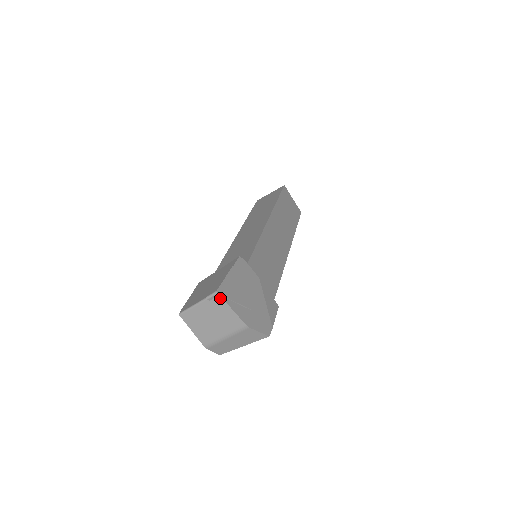
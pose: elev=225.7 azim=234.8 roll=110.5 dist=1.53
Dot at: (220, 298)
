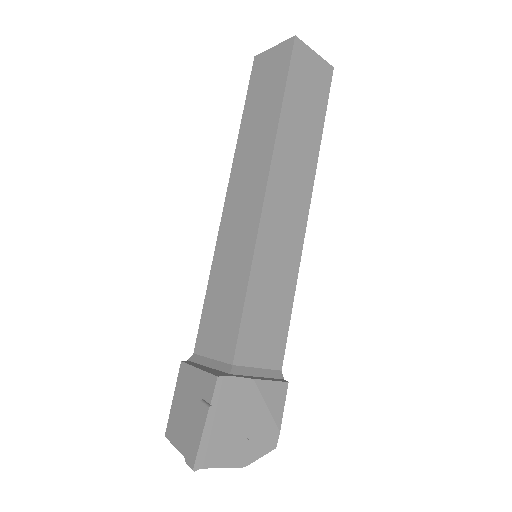
Dot at: (201, 467)
